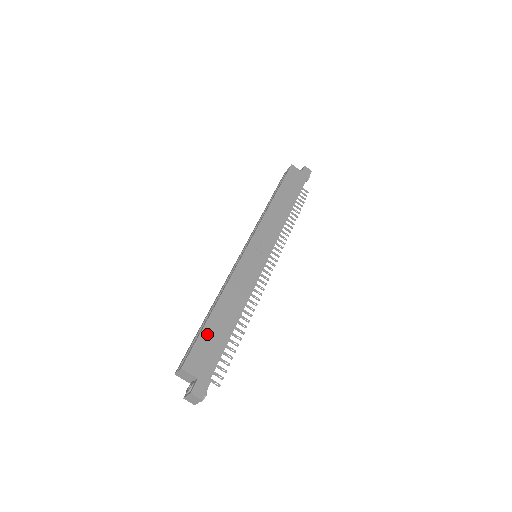
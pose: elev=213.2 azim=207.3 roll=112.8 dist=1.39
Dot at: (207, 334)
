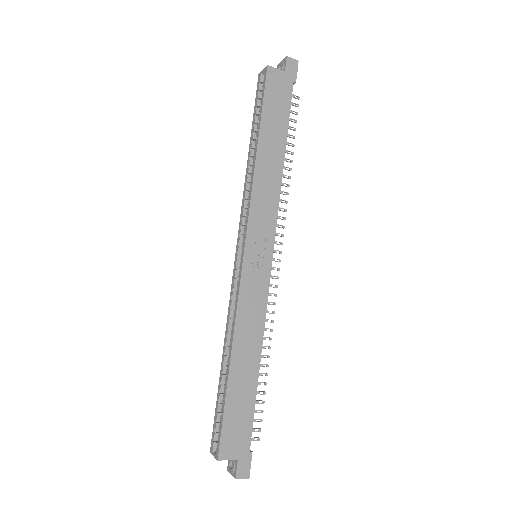
Dot at: (232, 406)
